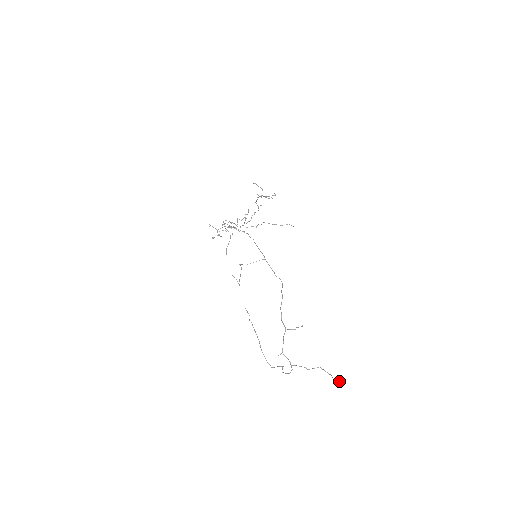
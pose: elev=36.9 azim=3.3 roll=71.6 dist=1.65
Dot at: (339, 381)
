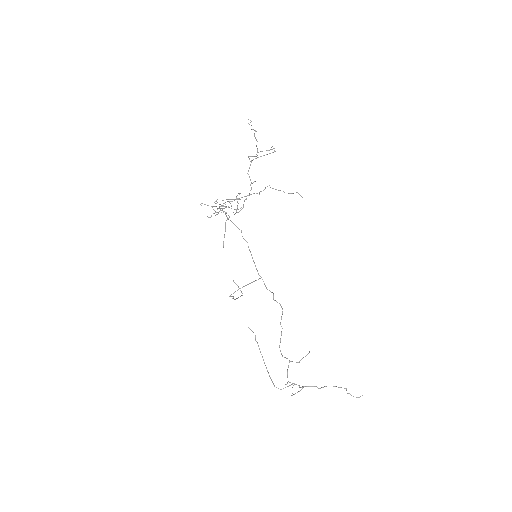
Dot at: occluded
